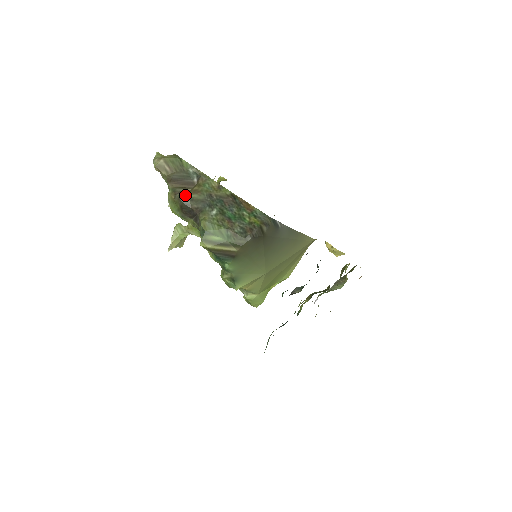
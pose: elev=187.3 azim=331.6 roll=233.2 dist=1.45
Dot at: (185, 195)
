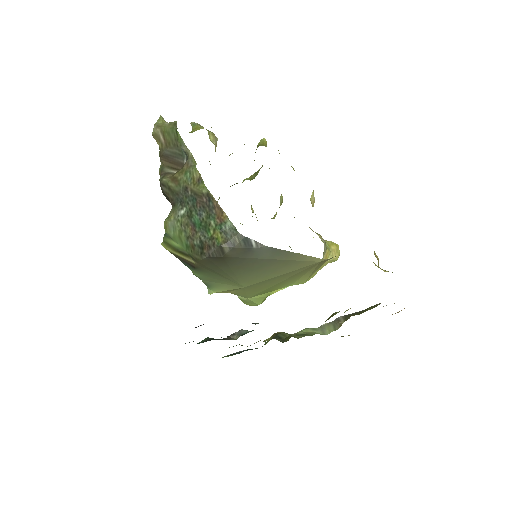
Dot at: (165, 181)
